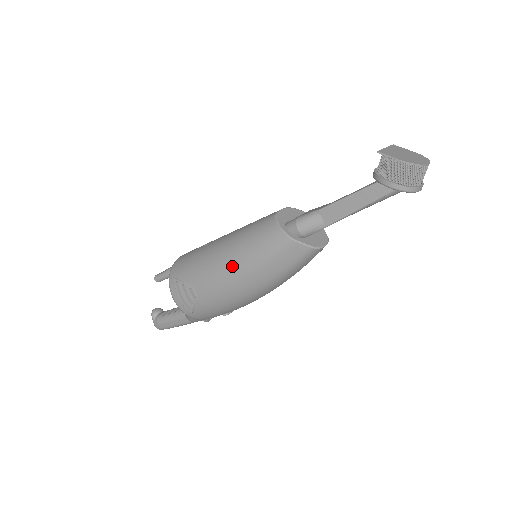
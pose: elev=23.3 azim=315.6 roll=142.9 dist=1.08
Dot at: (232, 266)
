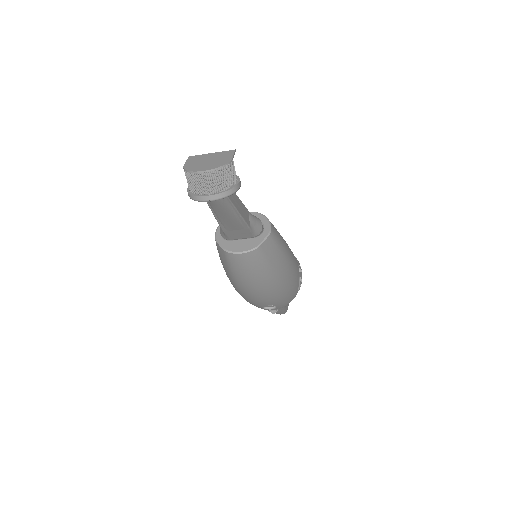
Dot at: occluded
